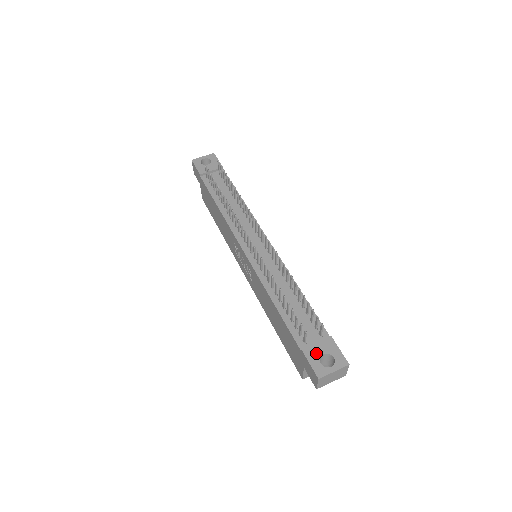
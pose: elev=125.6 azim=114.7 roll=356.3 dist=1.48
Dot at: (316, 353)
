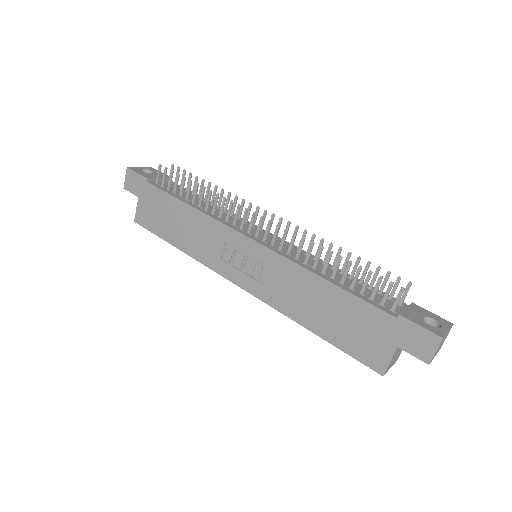
Dot at: (416, 317)
